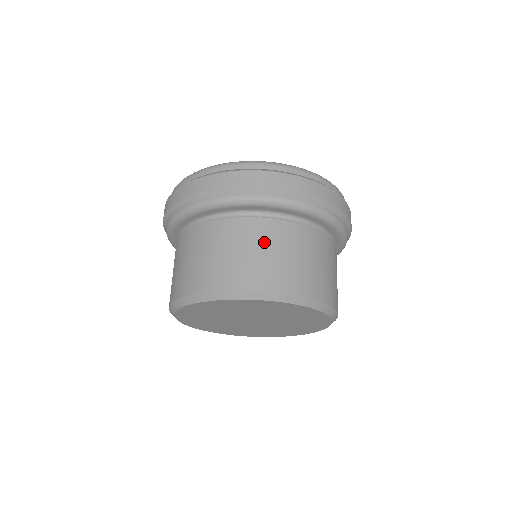
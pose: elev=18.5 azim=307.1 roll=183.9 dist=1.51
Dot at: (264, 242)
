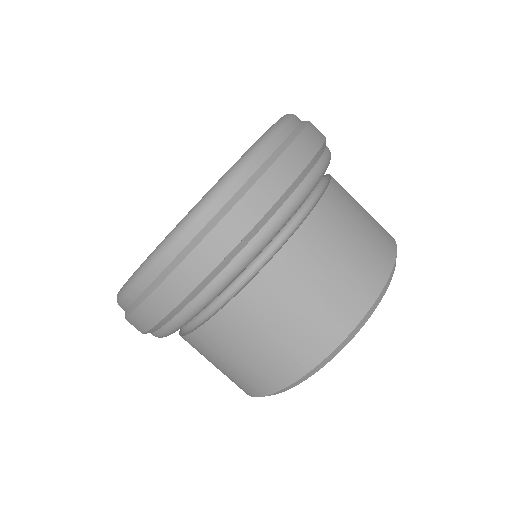
Dot at: (239, 342)
